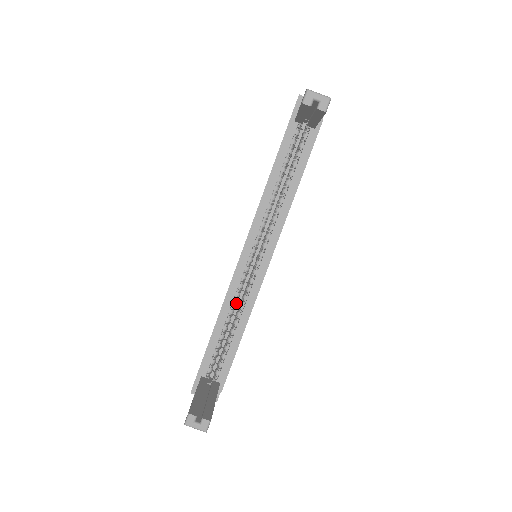
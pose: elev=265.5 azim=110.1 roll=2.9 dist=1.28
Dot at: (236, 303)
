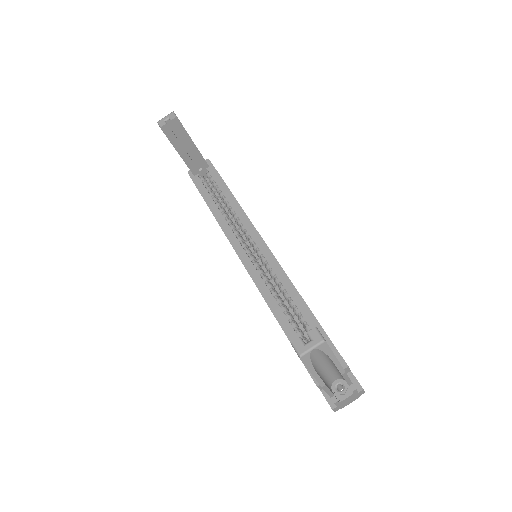
Dot at: (276, 293)
